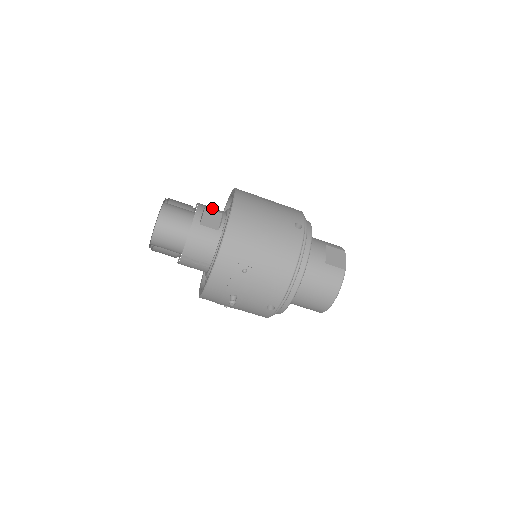
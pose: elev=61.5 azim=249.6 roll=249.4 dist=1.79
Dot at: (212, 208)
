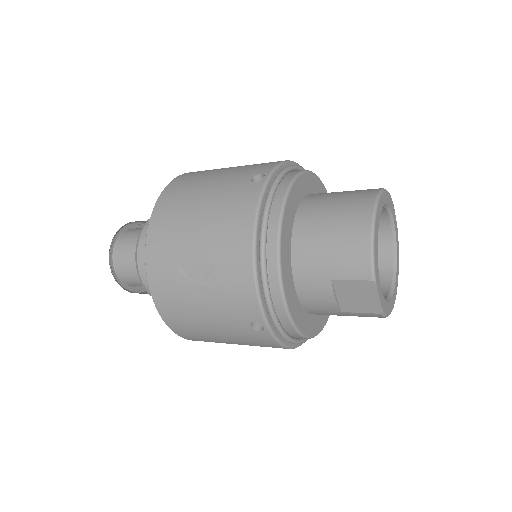
Dot at: occluded
